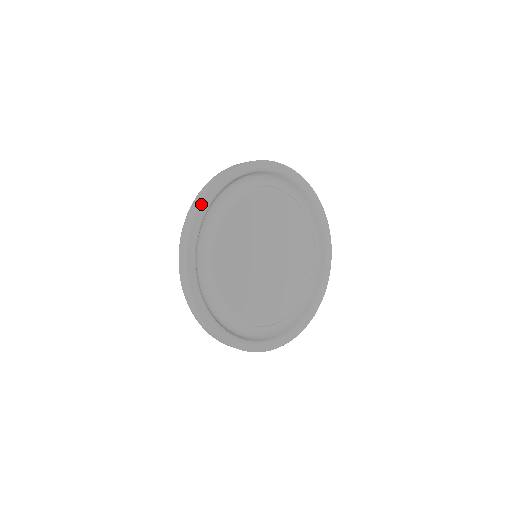
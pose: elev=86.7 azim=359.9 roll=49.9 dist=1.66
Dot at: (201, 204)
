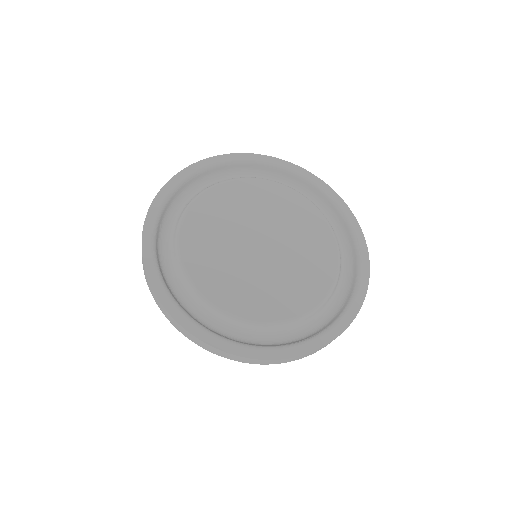
Dot at: (147, 271)
